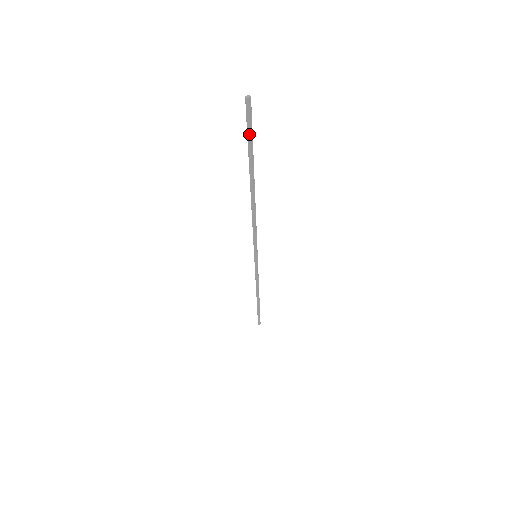
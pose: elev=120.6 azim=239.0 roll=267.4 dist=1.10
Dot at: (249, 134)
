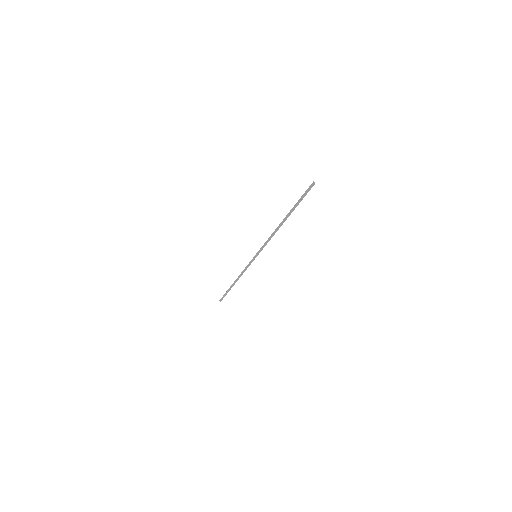
Dot at: (303, 196)
